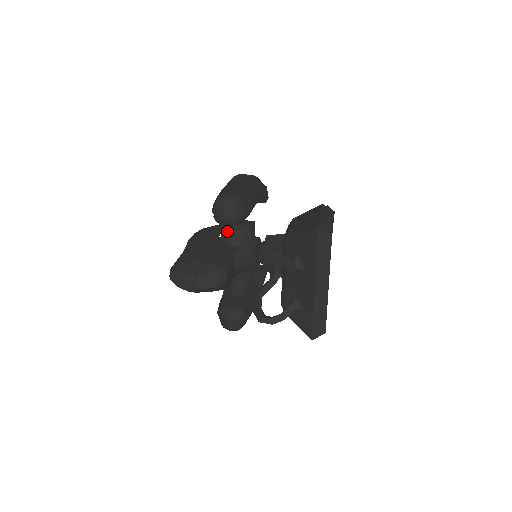
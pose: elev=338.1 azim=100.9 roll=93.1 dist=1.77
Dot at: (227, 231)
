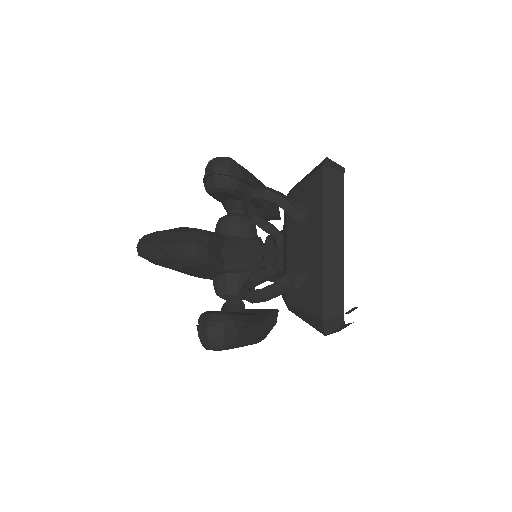
Dot at: (221, 220)
